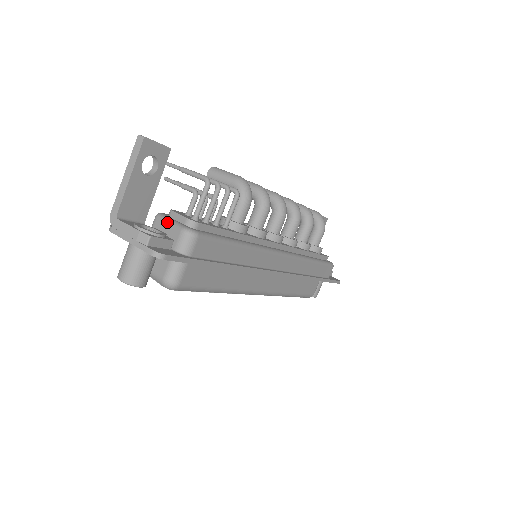
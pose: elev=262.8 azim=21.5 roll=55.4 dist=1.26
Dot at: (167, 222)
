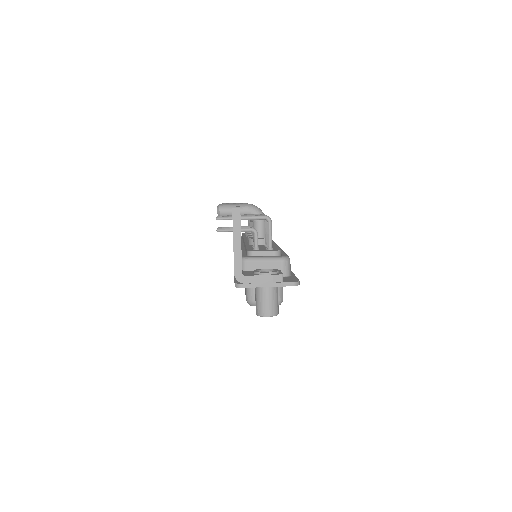
Dot at: (261, 261)
